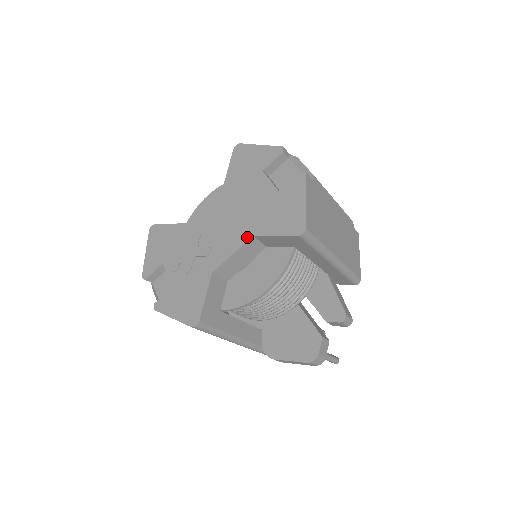
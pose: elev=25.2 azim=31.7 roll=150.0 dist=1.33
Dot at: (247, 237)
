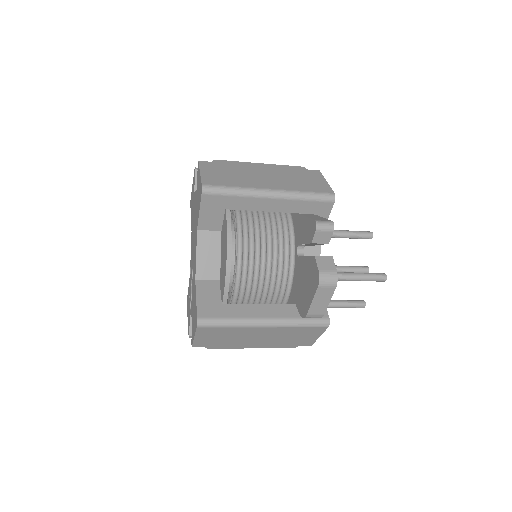
Dot at: (196, 235)
